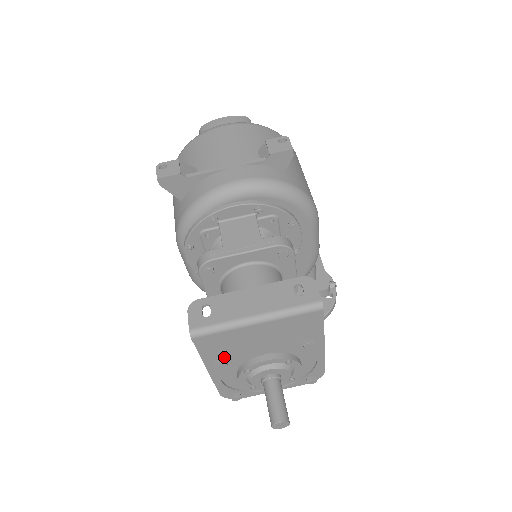
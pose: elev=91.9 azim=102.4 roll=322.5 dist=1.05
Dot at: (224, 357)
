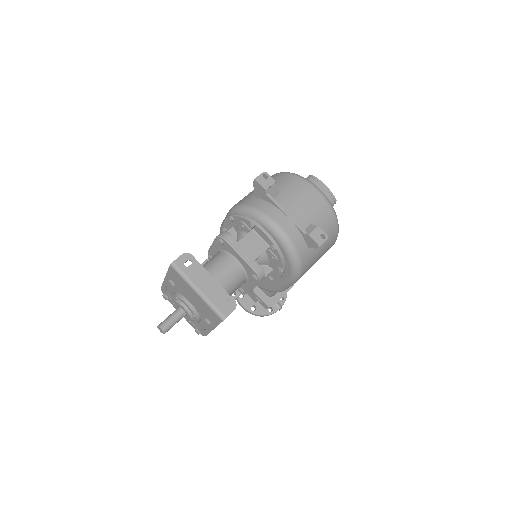
Dot at: (175, 283)
